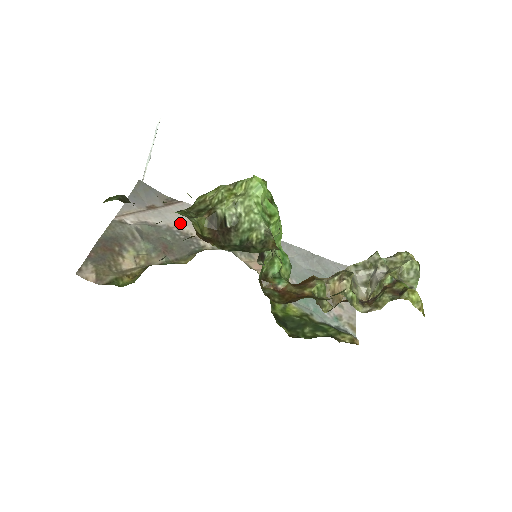
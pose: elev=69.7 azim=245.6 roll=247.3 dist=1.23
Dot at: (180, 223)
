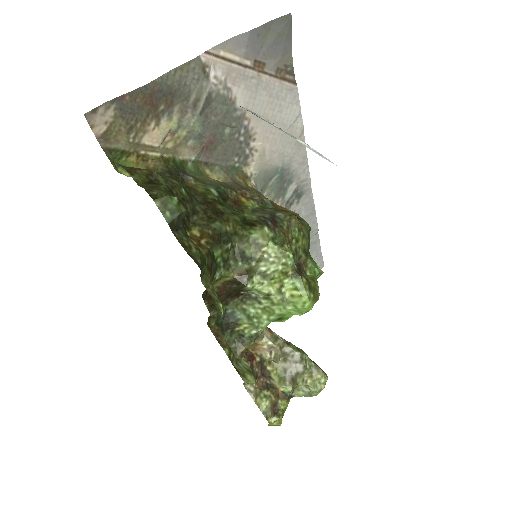
Dot at: occluded
